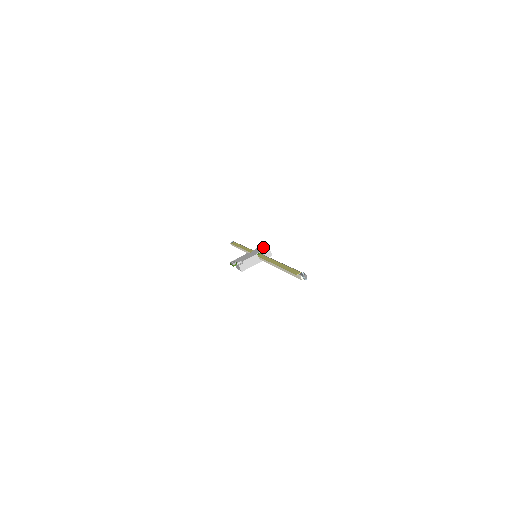
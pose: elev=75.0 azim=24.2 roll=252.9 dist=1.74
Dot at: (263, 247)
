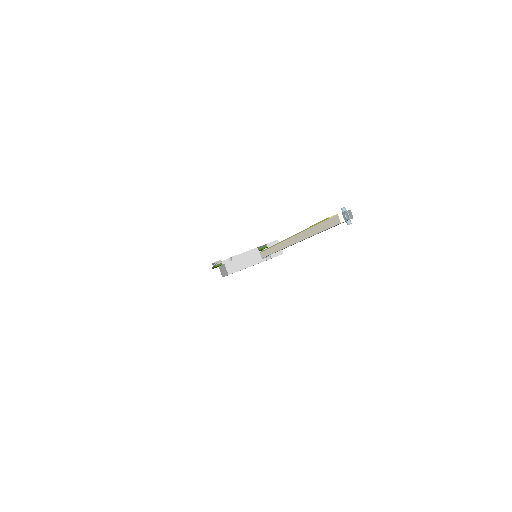
Dot at: occluded
